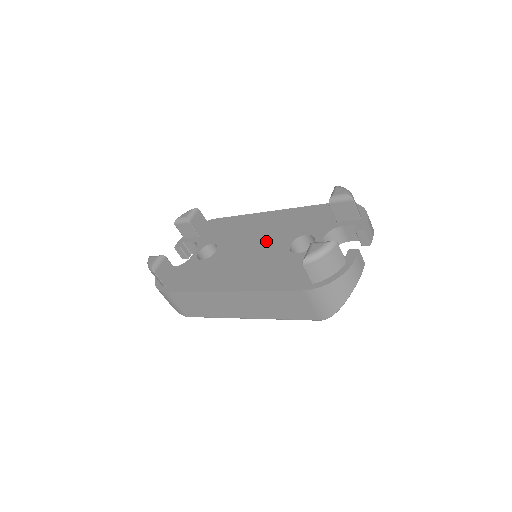
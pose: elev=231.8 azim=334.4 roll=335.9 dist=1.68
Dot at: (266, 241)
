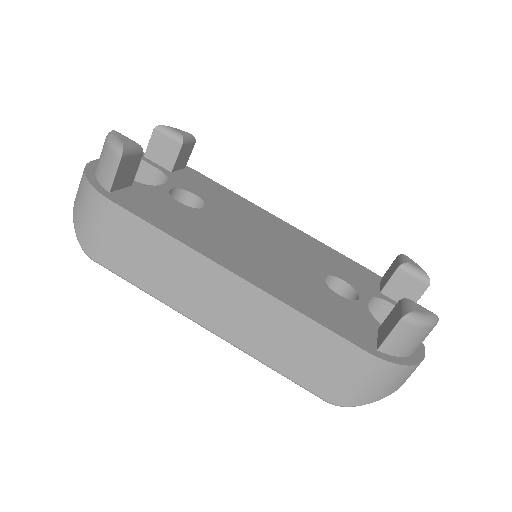
Dot at: (286, 249)
